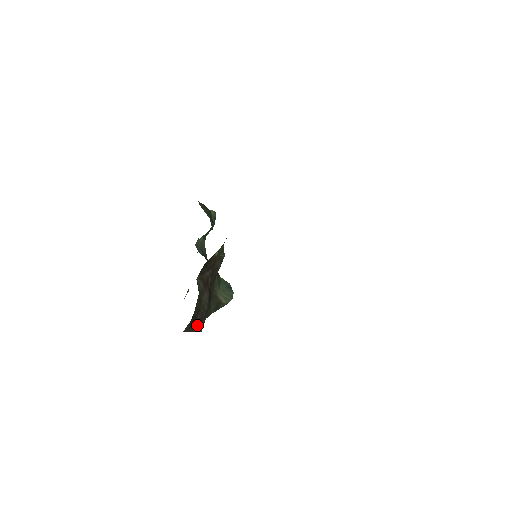
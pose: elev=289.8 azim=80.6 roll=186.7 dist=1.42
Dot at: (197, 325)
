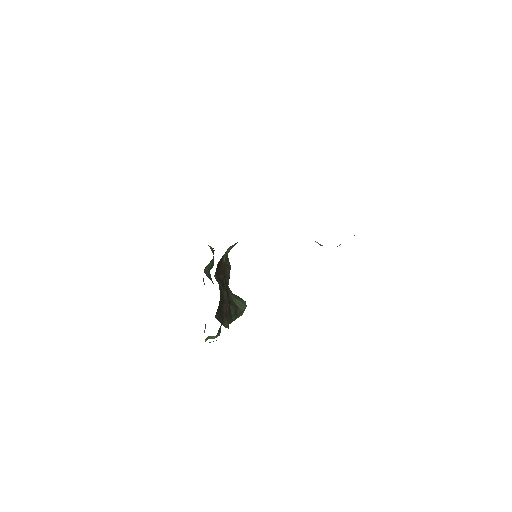
Dot at: (224, 319)
